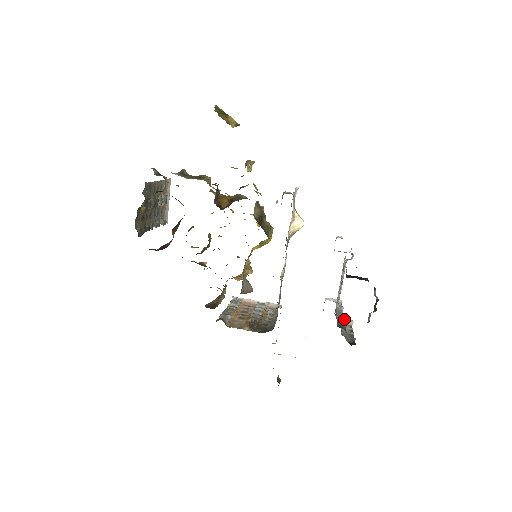
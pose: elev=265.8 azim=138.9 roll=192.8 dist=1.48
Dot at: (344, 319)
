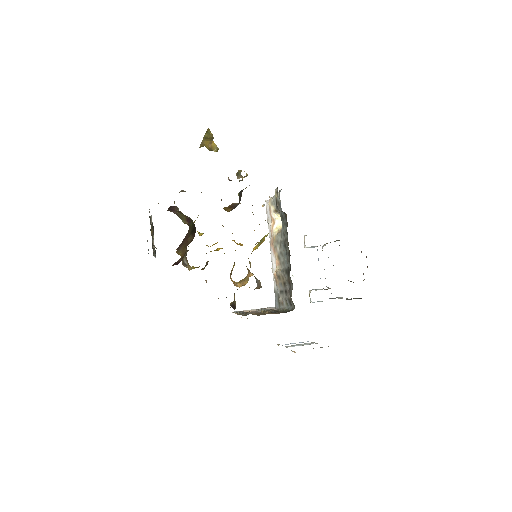
Dot at: (333, 298)
